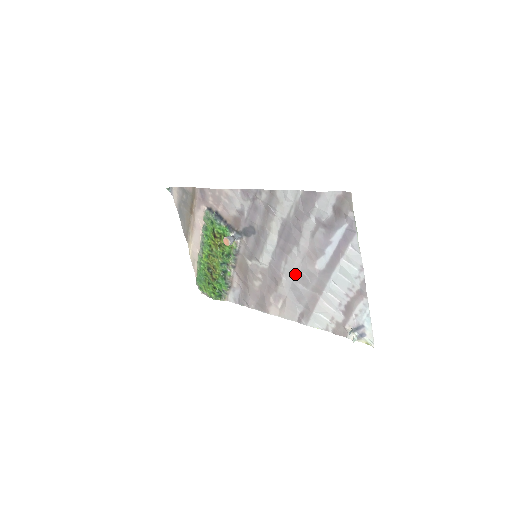
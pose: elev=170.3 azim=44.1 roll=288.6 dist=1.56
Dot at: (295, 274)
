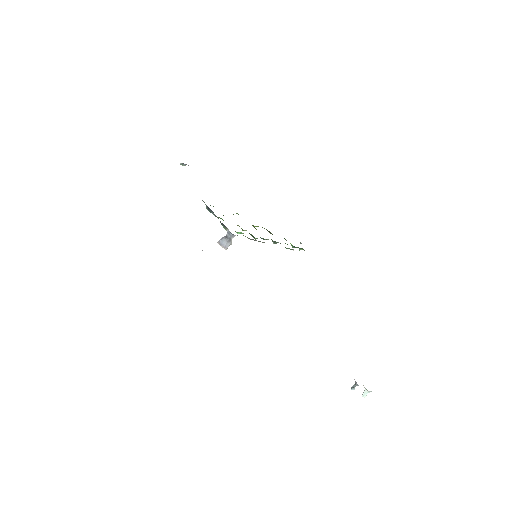
Dot at: occluded
